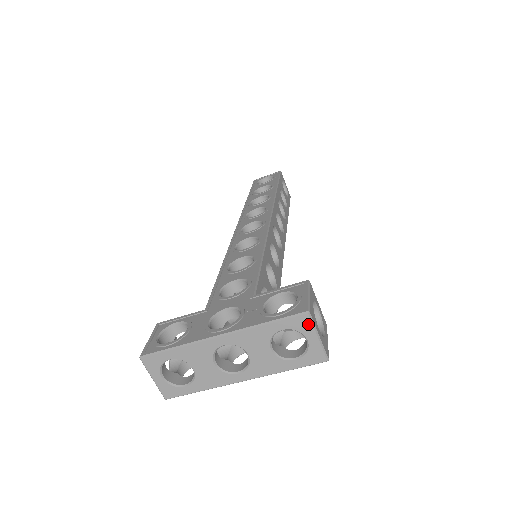
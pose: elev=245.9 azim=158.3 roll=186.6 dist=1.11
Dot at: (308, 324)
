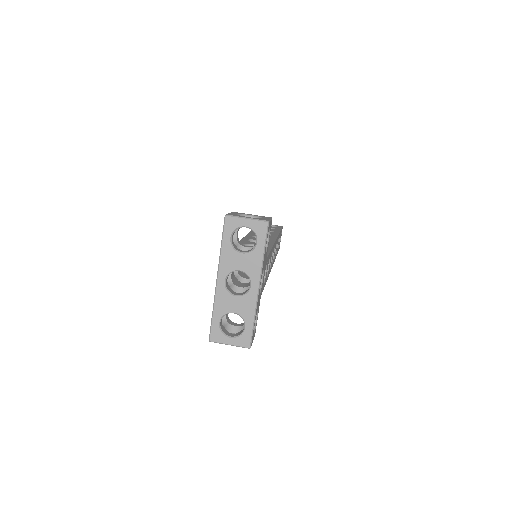
Dot at: (233, 220)
